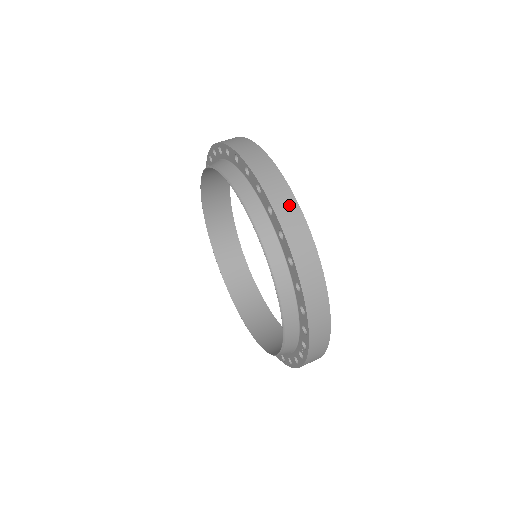
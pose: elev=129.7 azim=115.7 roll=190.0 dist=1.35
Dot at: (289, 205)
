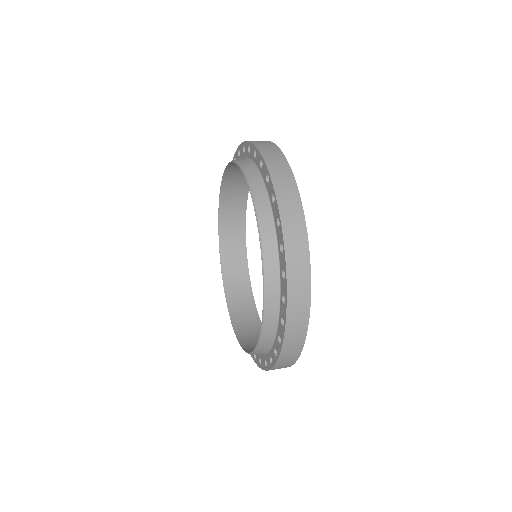
Dot at: (278, 158)
